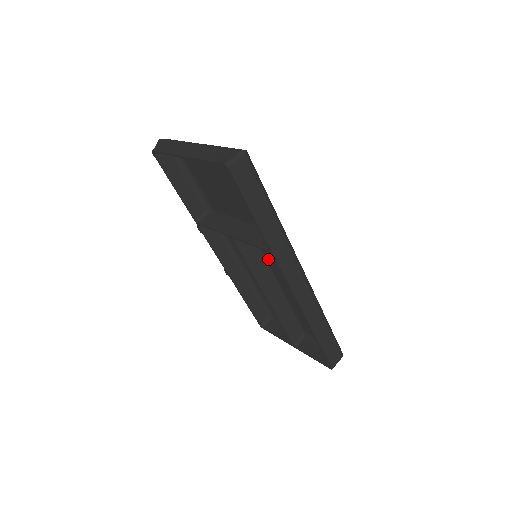
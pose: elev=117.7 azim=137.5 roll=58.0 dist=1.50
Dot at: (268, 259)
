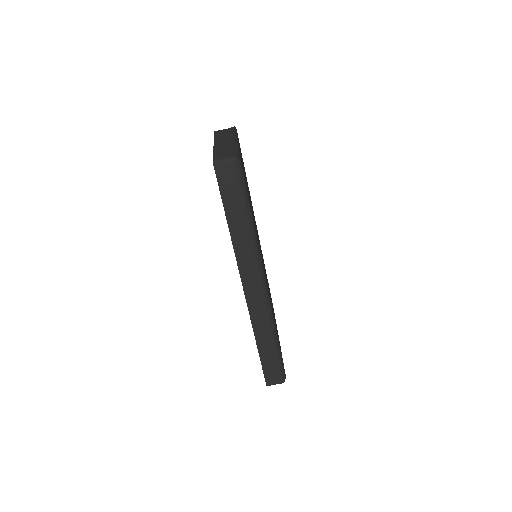
Dot at: occluded
